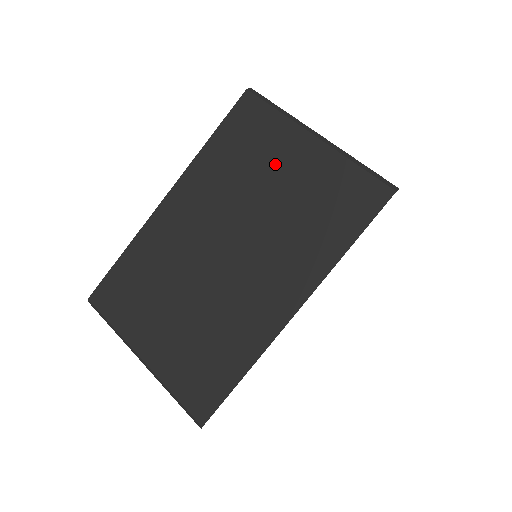
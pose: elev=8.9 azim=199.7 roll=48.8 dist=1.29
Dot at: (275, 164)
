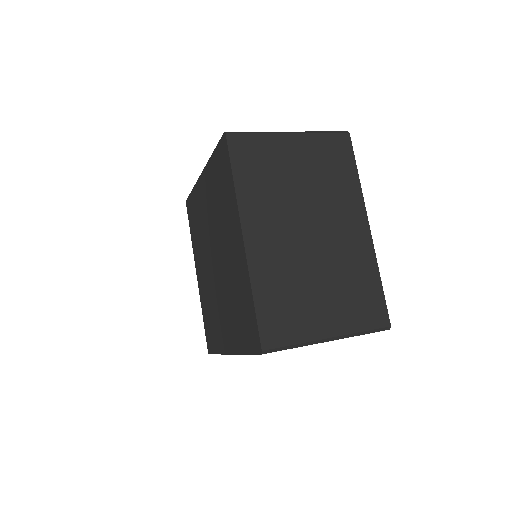
Dot at: (286, 163)
